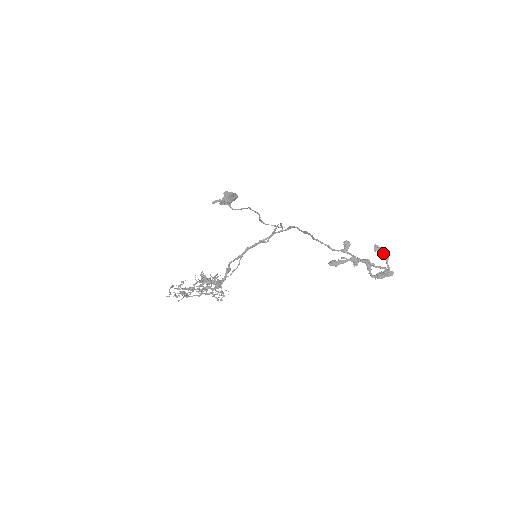
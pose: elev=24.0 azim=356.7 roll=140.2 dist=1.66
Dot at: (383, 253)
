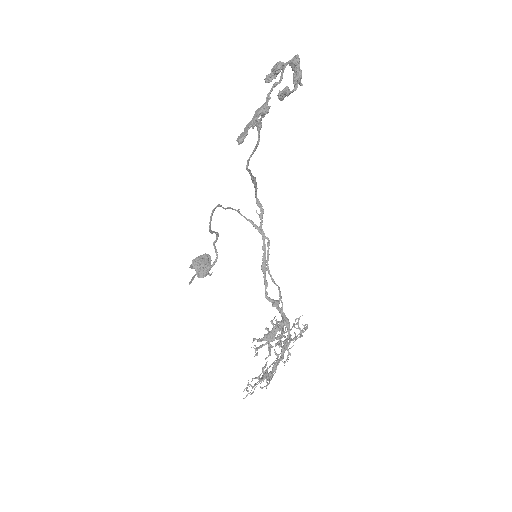
Dot at: (273, 69)
